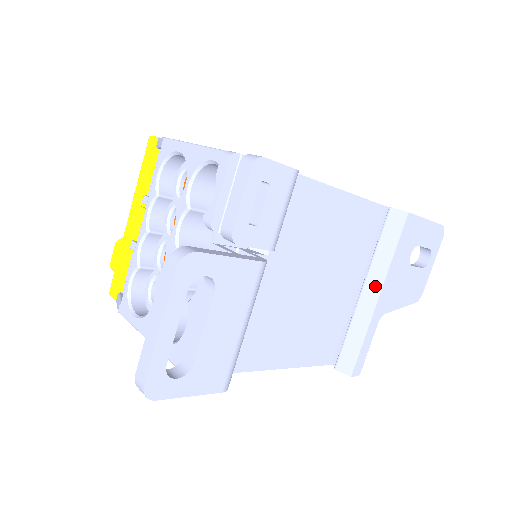
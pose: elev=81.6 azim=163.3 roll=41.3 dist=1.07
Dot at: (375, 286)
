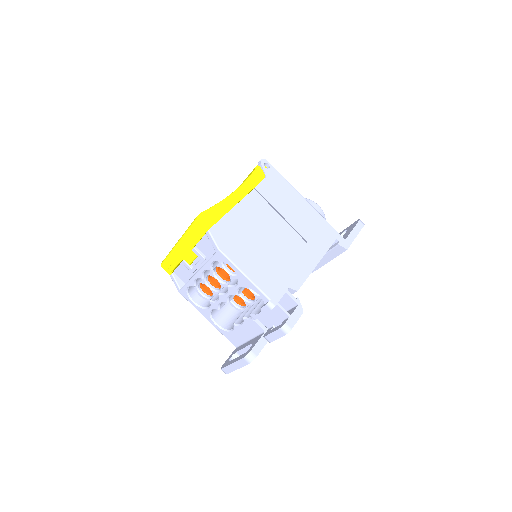
Dot at: (317, 266)
